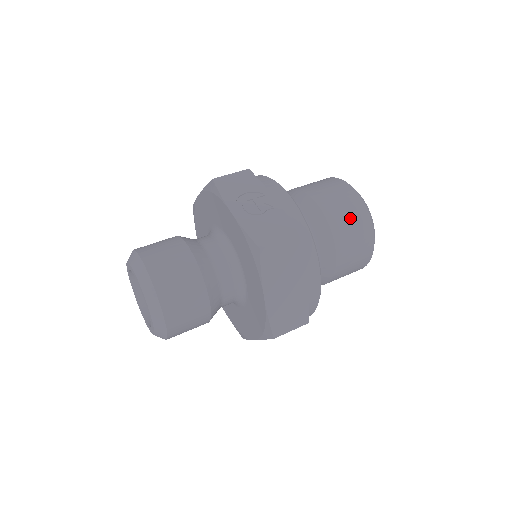
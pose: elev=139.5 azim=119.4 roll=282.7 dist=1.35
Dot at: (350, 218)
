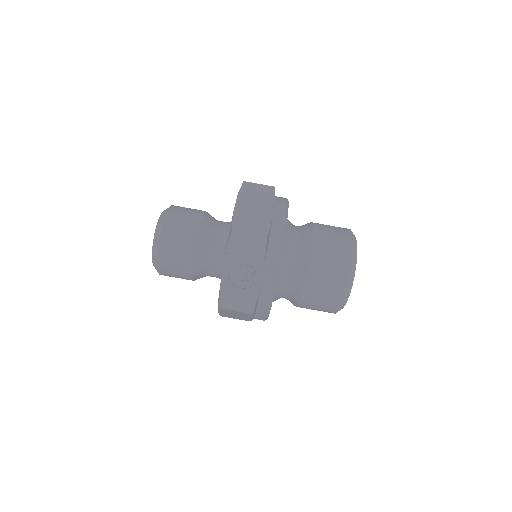
Dot at: (322, 301)
